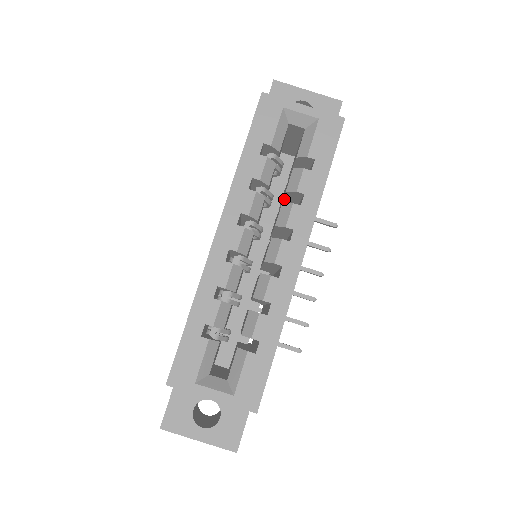
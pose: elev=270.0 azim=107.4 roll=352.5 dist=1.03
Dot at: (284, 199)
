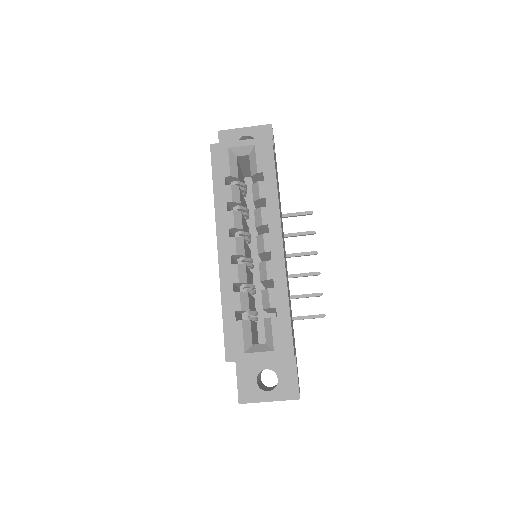
Dot at: (256, 208)
